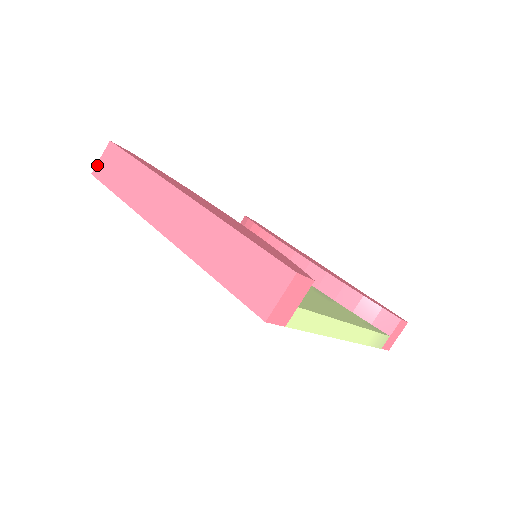
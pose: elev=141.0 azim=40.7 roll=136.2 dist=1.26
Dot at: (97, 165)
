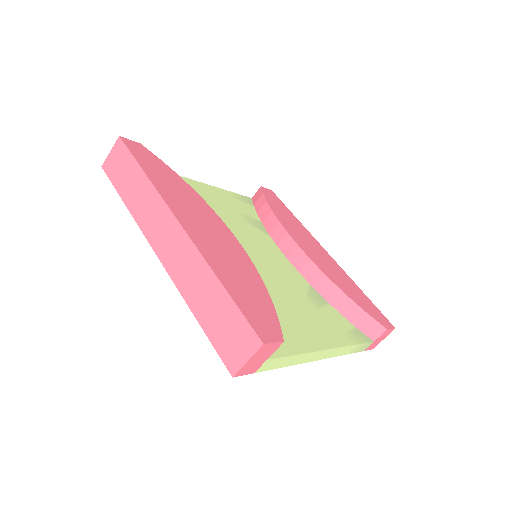
Dot at: (107, 159)
